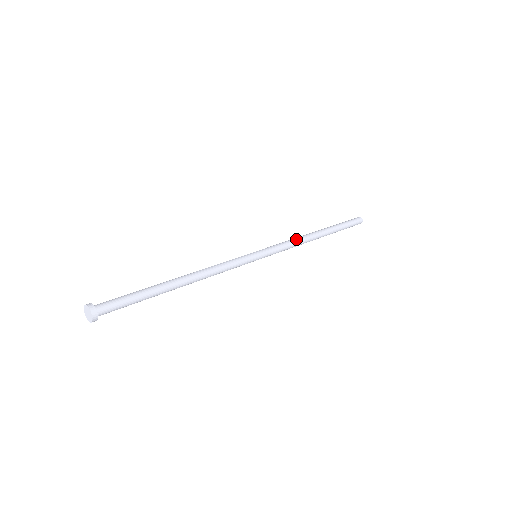
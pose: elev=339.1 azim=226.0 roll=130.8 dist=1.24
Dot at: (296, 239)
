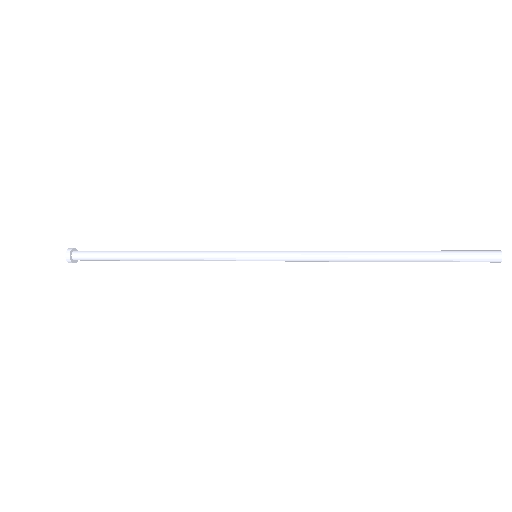
Dot at: (328, 251)
